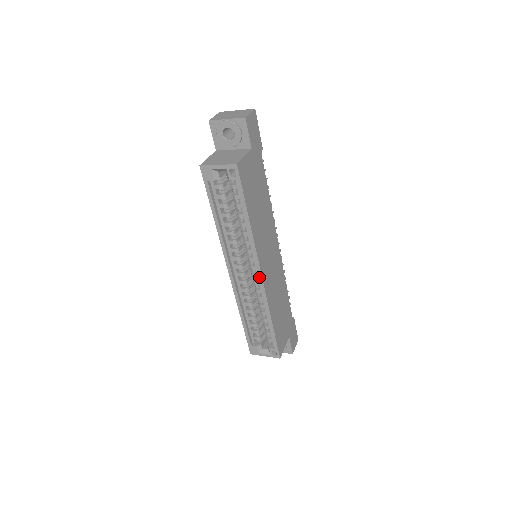
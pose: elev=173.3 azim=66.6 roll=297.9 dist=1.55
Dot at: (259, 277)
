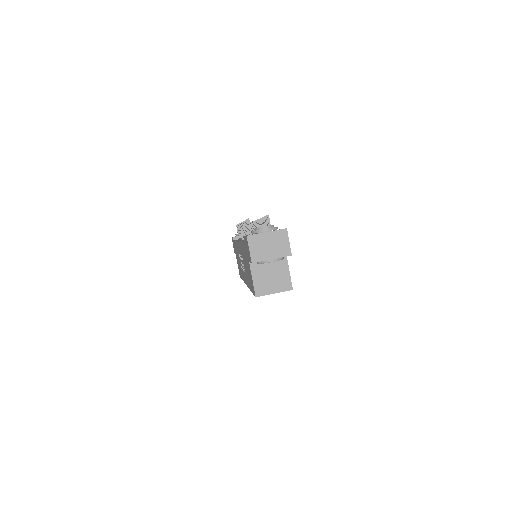
Dot at: occluded
